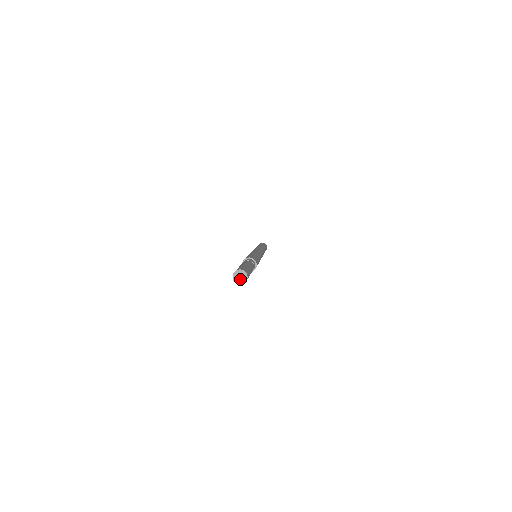
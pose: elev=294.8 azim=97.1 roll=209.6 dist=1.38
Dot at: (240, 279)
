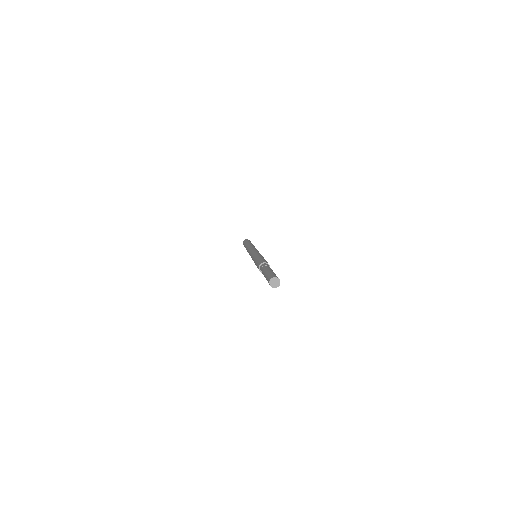
Dot at: (275, 284)
